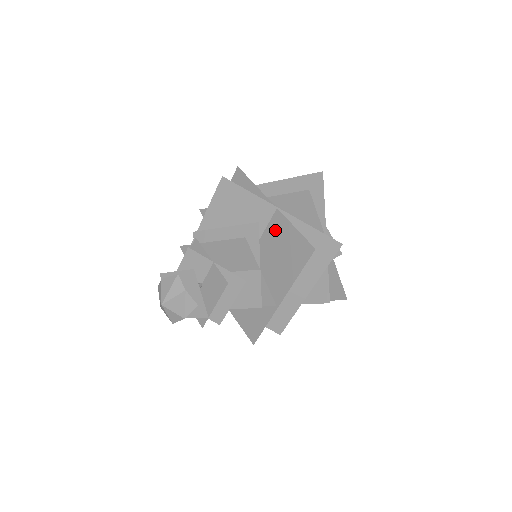
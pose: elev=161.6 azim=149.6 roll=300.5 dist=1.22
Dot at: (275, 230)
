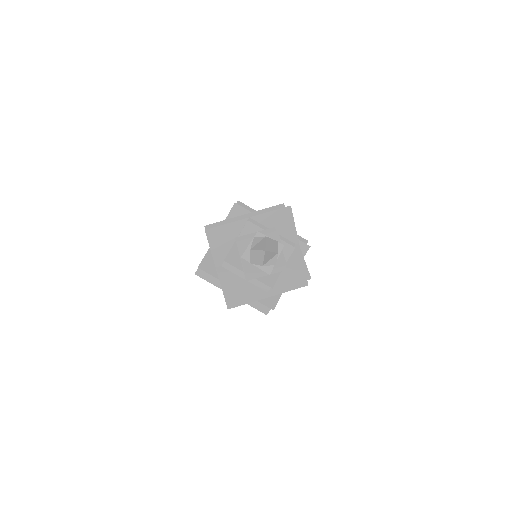
Dot at: occluded
